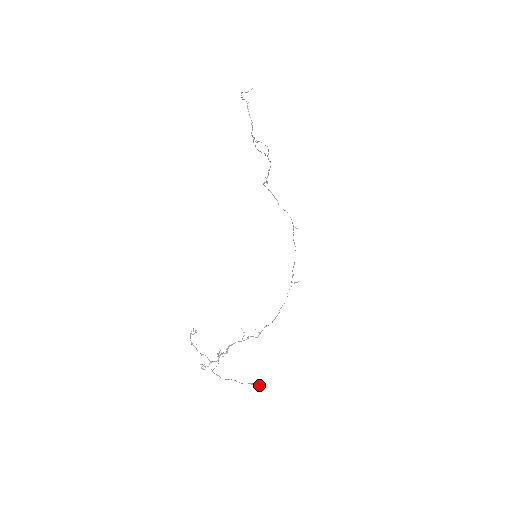
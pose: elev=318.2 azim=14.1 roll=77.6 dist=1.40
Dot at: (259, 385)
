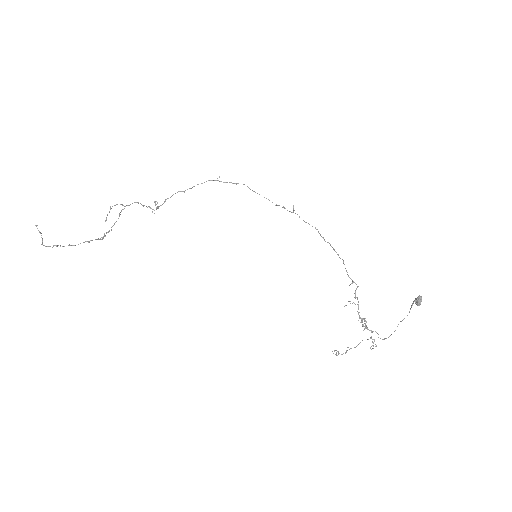
Dot at: (415, 302)
